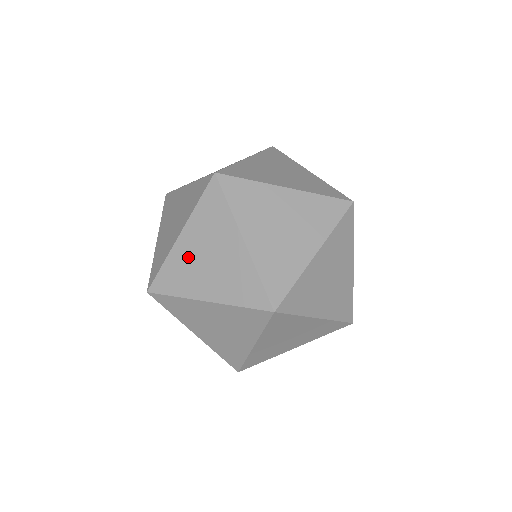
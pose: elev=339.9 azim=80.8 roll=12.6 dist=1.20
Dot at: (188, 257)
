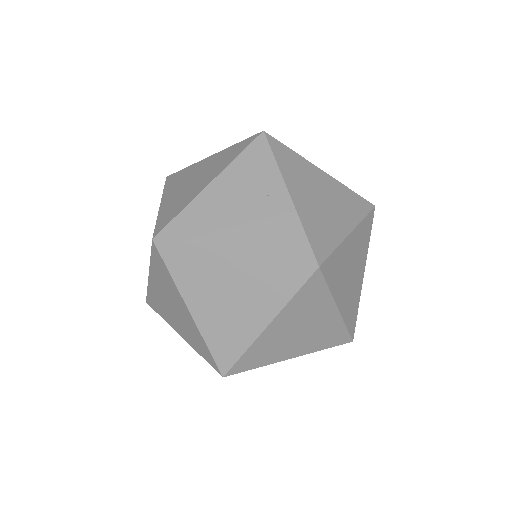
Dot at: (276, 338)
